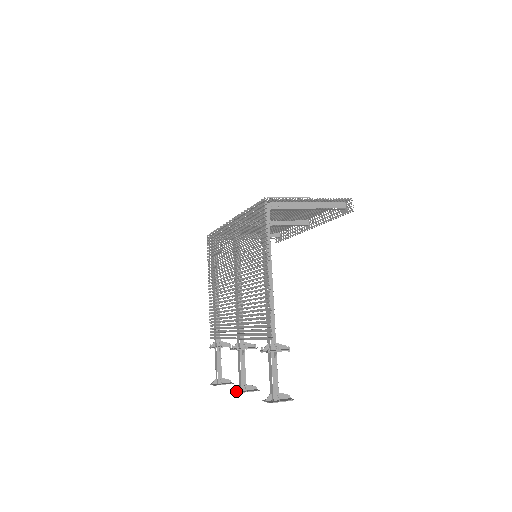
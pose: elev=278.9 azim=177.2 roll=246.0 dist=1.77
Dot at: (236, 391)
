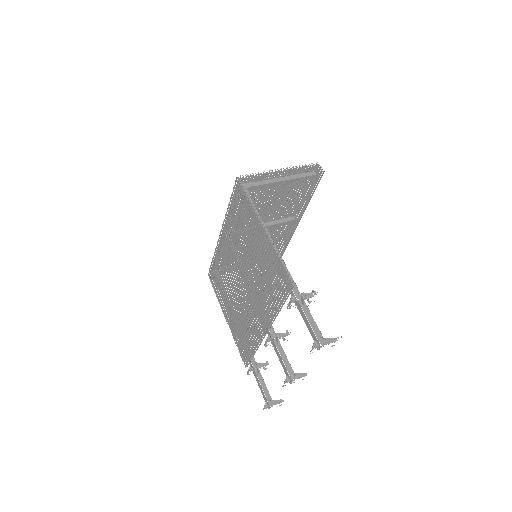
Dot at: (286, 382)
